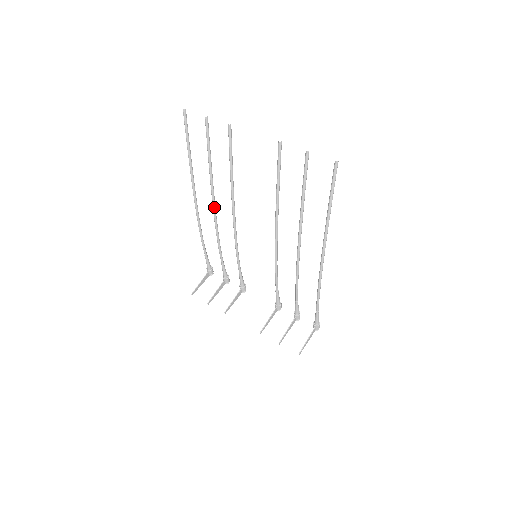
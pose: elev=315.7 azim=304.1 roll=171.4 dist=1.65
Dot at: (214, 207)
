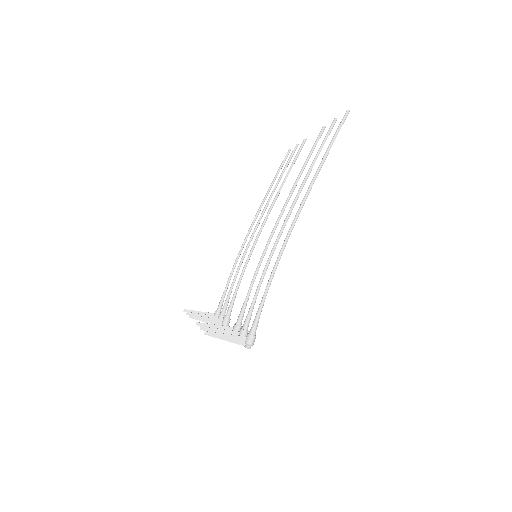
Dot at: (260, 219)
